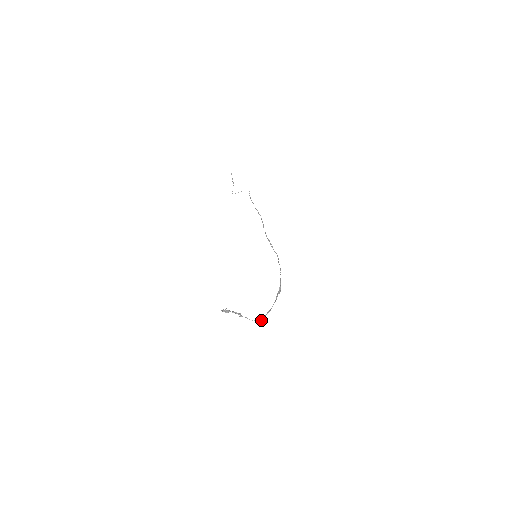
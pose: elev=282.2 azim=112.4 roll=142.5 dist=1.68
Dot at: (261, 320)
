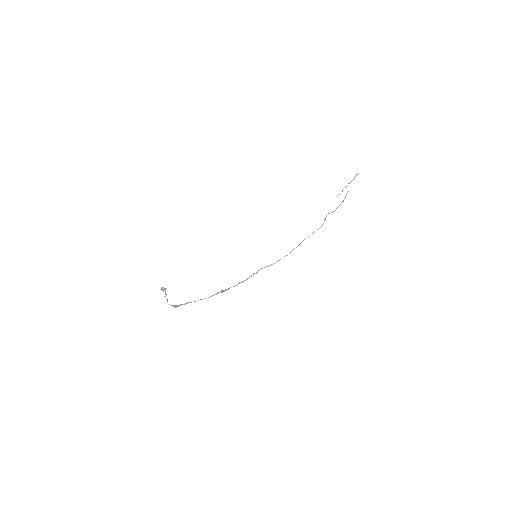
Dot at: (176, 307)
